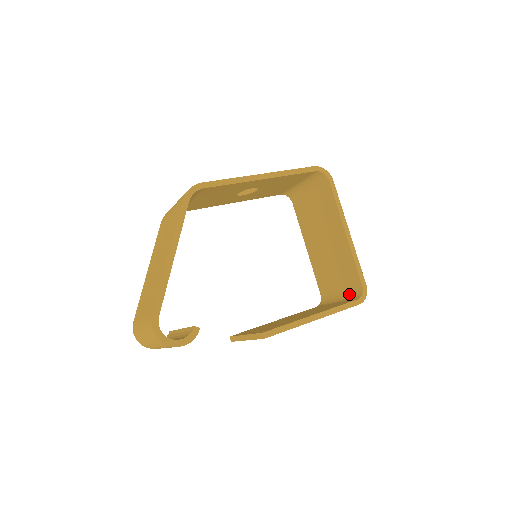
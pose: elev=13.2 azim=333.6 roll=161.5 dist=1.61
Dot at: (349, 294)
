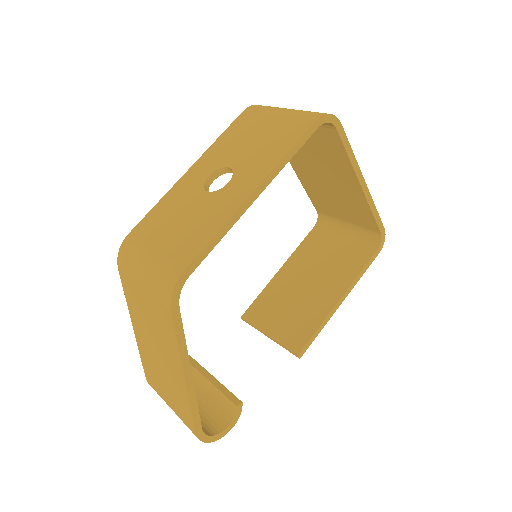
Dot at: (361, 231)
